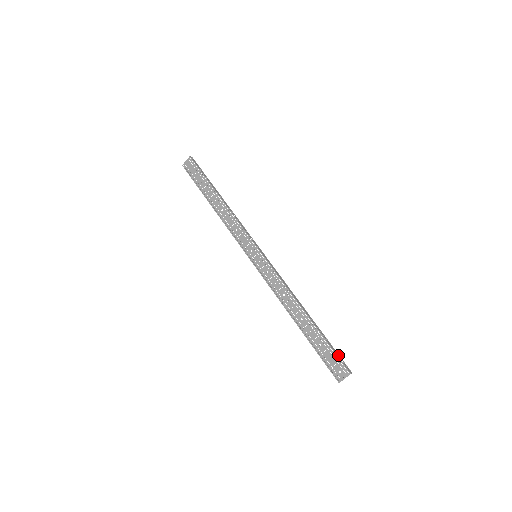
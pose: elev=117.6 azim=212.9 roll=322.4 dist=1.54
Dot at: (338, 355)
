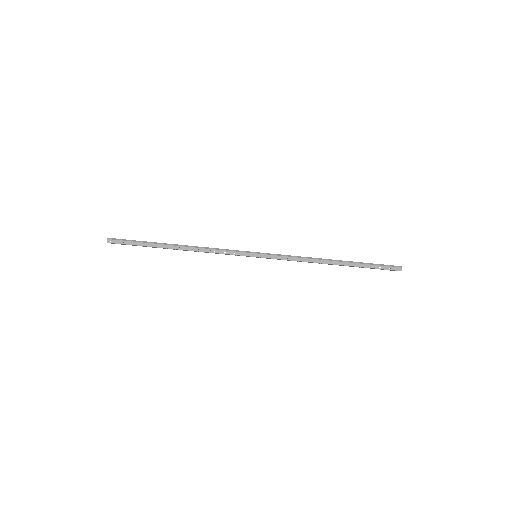
Dot at: (382, 267)
